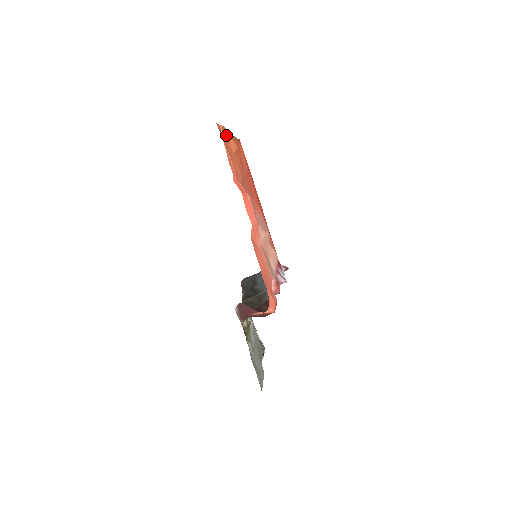
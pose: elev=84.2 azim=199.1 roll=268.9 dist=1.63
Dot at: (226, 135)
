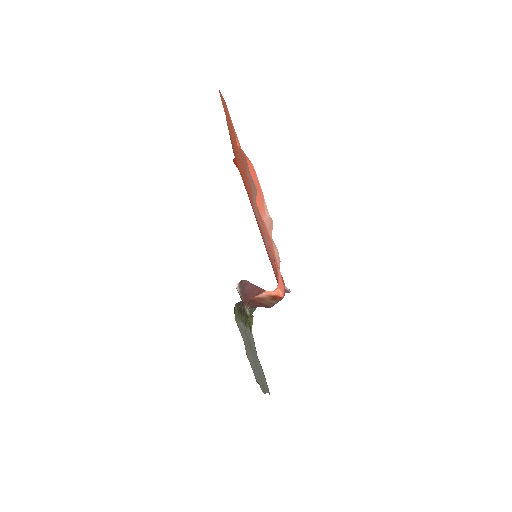
Dot at: occluded
